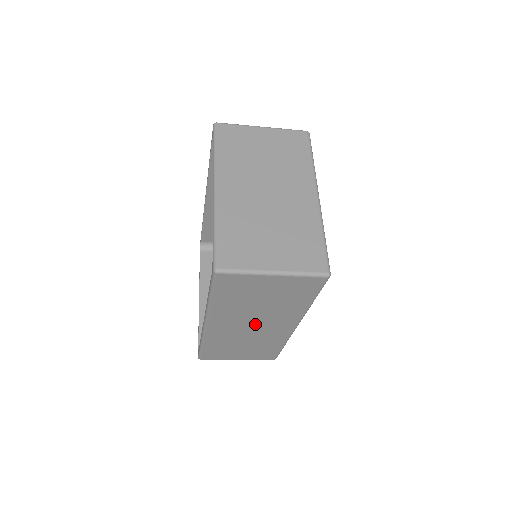
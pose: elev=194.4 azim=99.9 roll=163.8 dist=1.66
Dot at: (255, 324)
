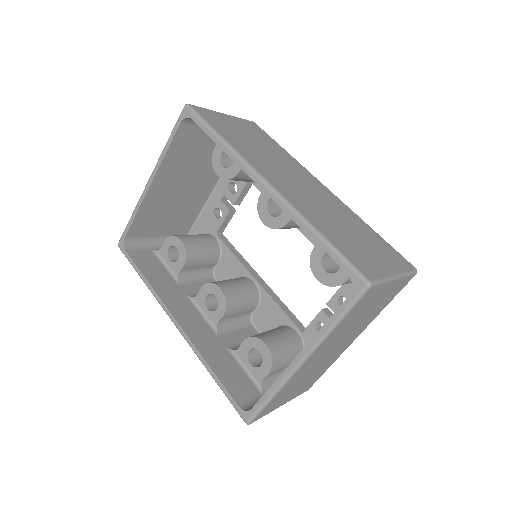
Dot at: occluded
